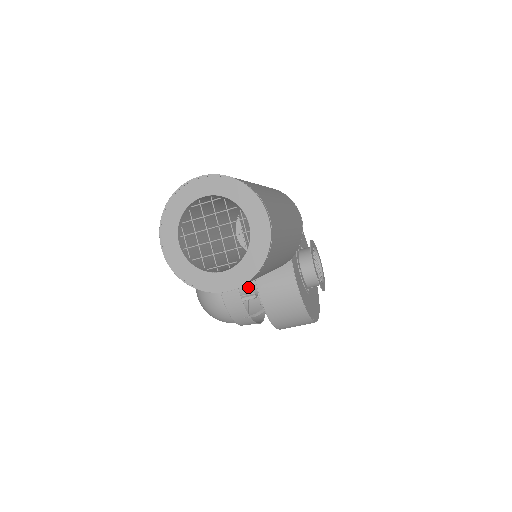
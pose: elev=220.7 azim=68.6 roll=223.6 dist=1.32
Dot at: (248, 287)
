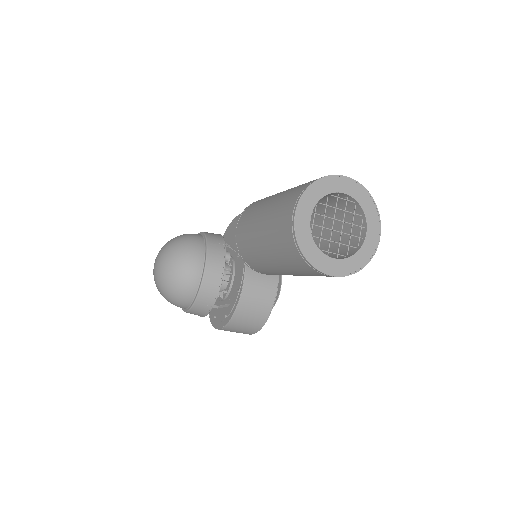
Dot at: occluded
